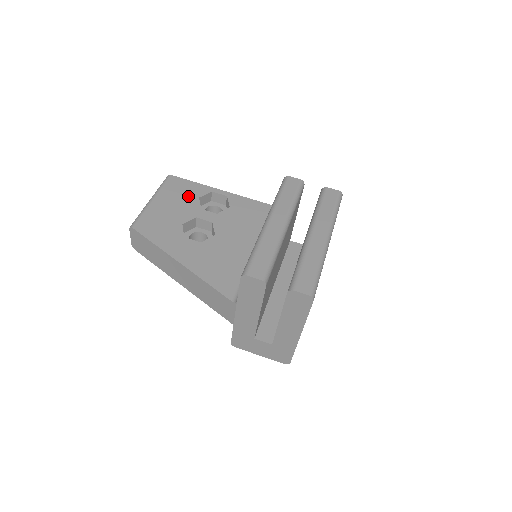
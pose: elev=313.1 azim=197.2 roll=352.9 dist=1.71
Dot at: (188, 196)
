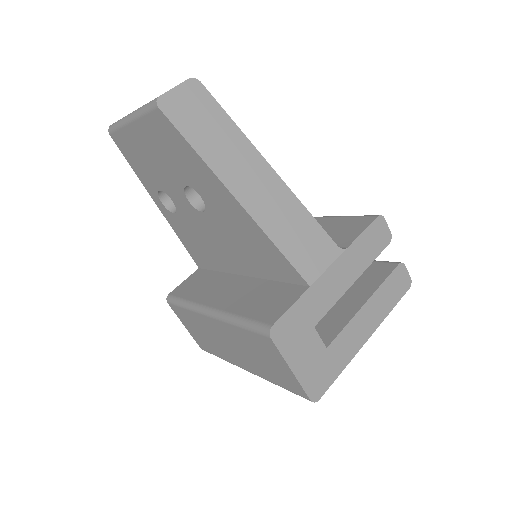
Dot at: occluded
